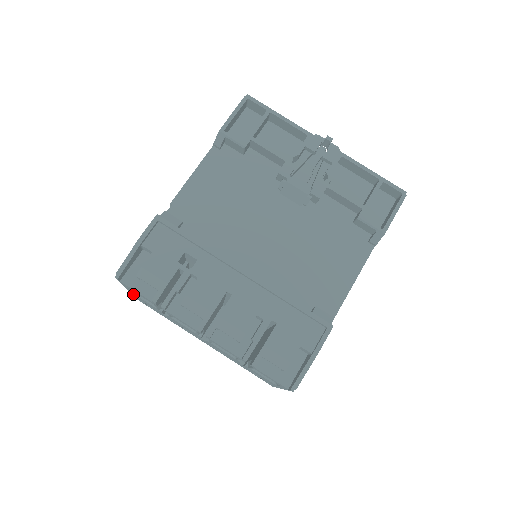
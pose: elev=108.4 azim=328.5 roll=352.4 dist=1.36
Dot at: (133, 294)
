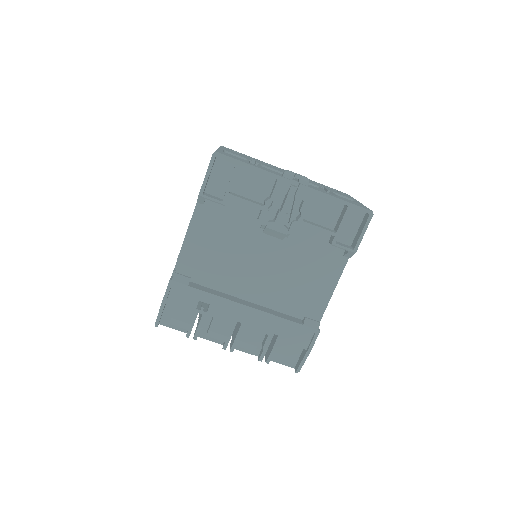
Dot at: occluded
